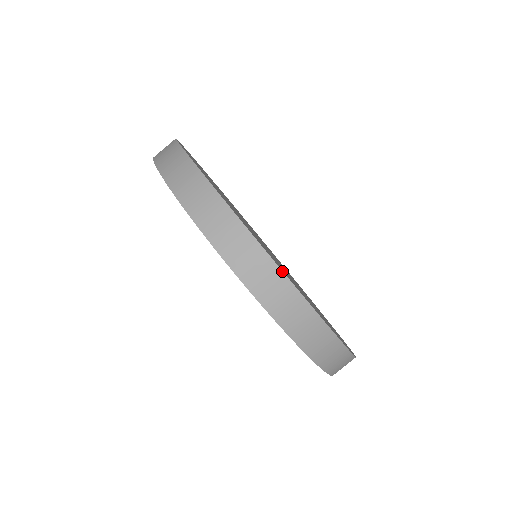
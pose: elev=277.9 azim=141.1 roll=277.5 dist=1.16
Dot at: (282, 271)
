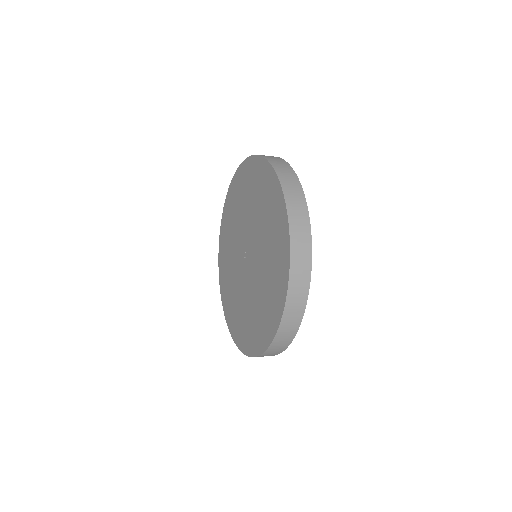
Dot at: occluded
